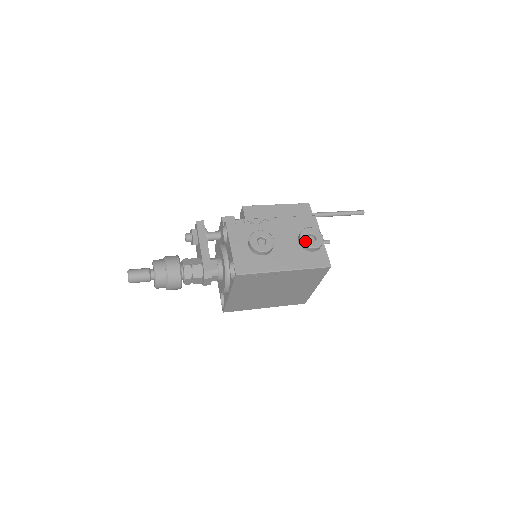
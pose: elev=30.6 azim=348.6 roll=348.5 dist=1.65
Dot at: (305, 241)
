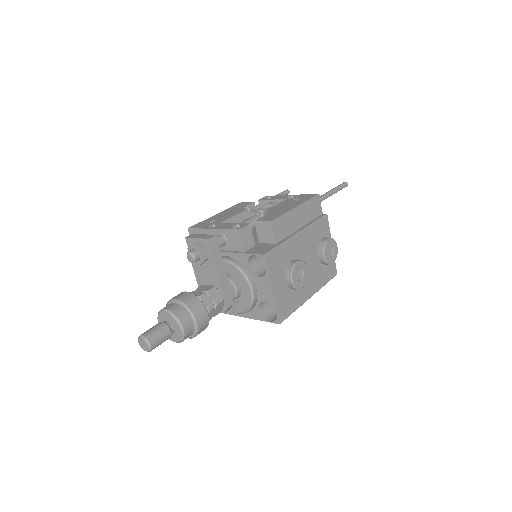
Dot at: (327, 259)
